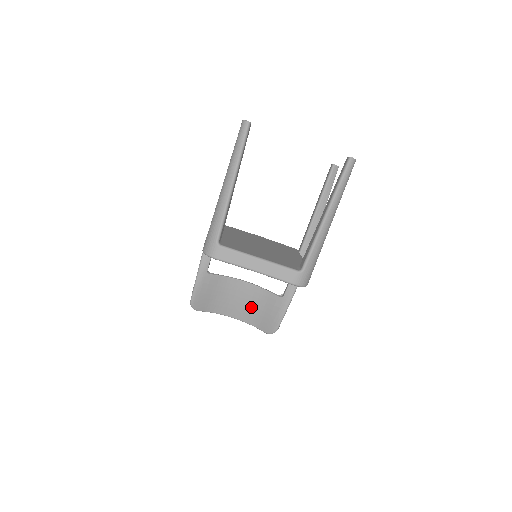
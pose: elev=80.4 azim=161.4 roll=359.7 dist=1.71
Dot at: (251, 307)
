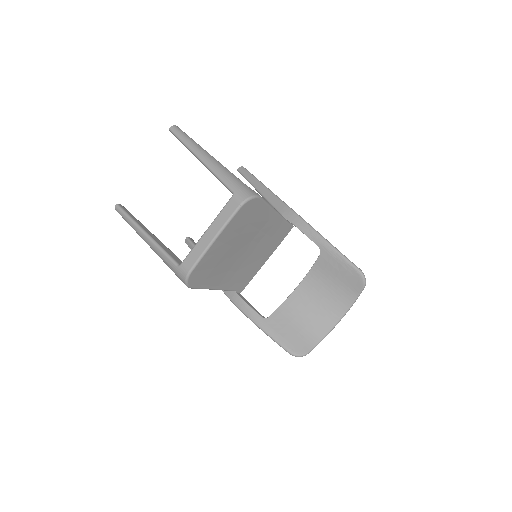
Dot at: (328, 292)
